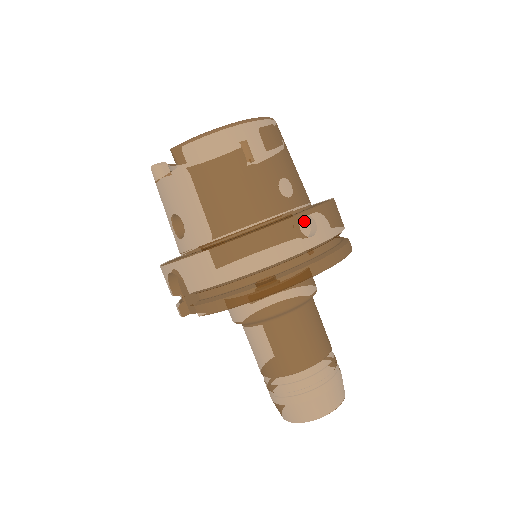
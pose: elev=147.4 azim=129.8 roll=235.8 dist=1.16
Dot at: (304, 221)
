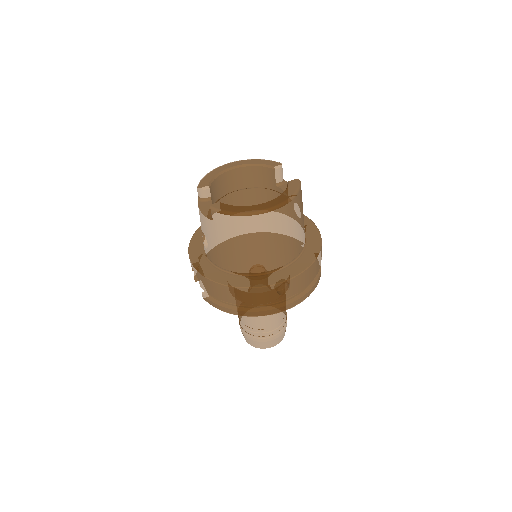
Dot at: occluded
